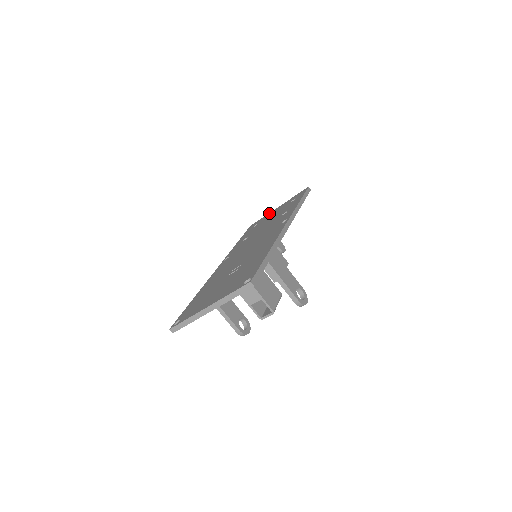
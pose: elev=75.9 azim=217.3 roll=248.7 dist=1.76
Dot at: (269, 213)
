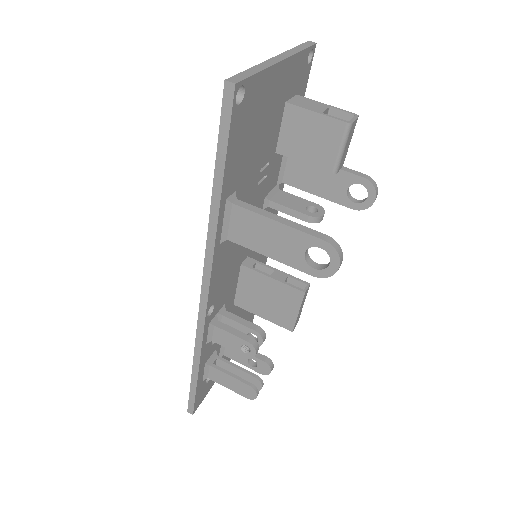
Dot at: occluded
